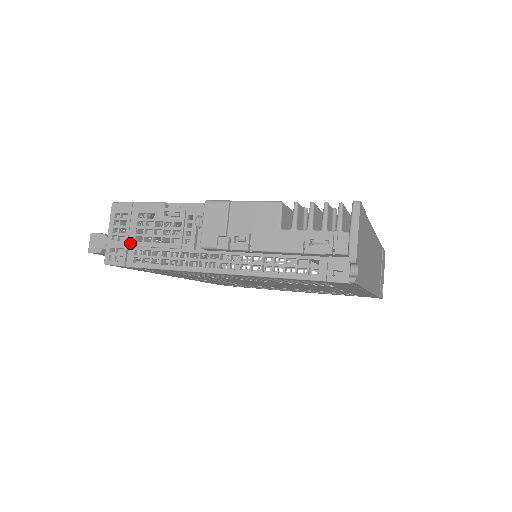
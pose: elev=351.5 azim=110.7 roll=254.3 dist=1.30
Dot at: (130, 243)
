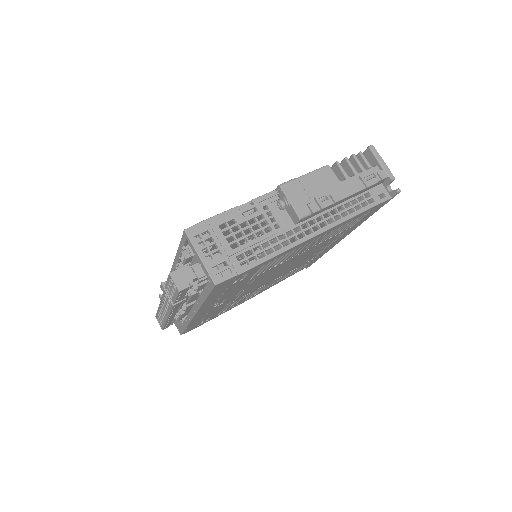
Dot at: (229, 253)
